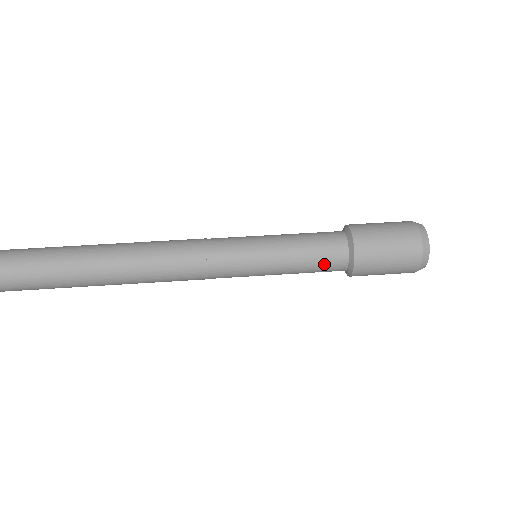
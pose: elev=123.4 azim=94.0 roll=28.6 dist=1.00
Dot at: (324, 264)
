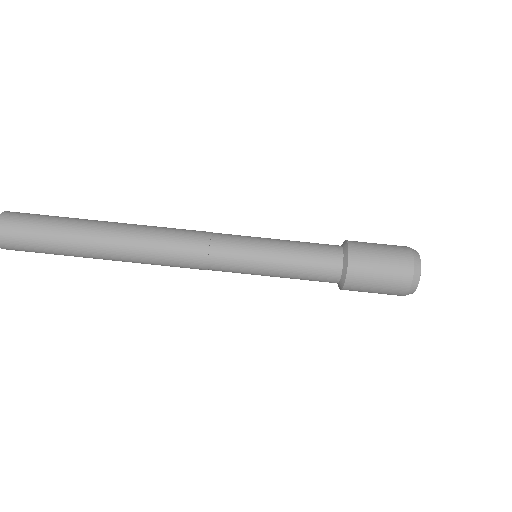
Dot at: (318, 274)
